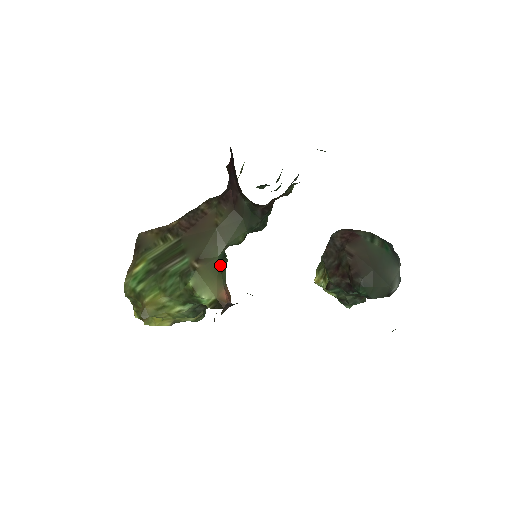
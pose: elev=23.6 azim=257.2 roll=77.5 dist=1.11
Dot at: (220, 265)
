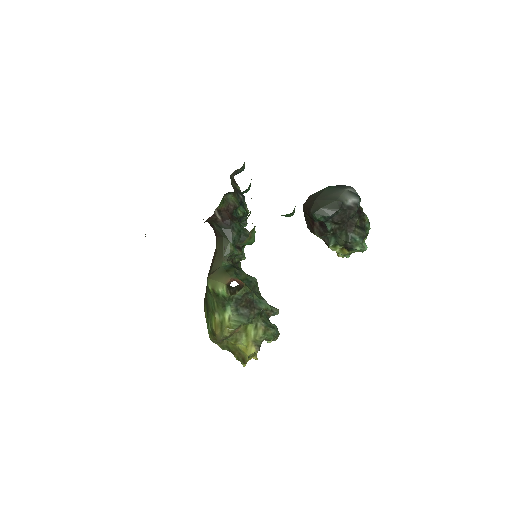
Dot at: (225, 269)
